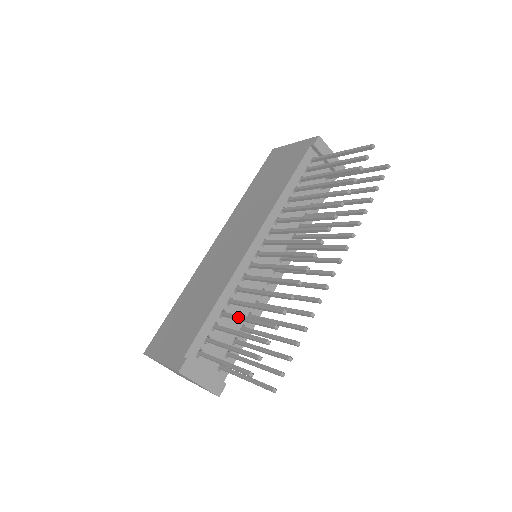
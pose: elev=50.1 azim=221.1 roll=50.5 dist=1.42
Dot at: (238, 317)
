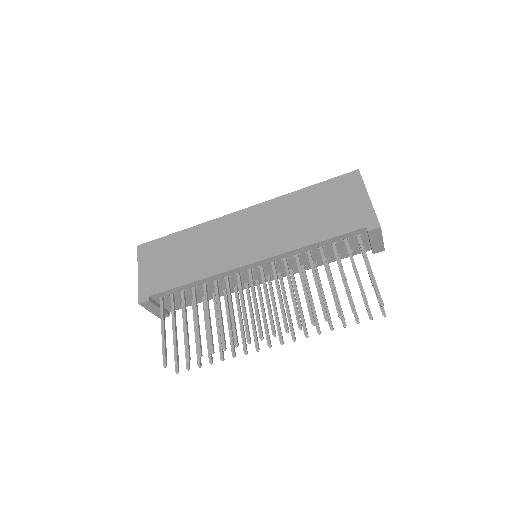
Dot at: (195, 310)
